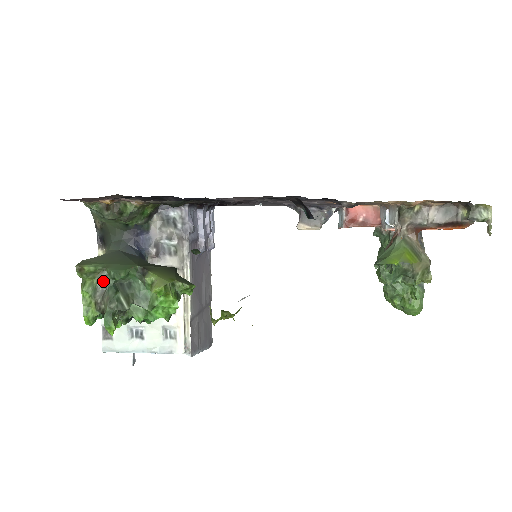
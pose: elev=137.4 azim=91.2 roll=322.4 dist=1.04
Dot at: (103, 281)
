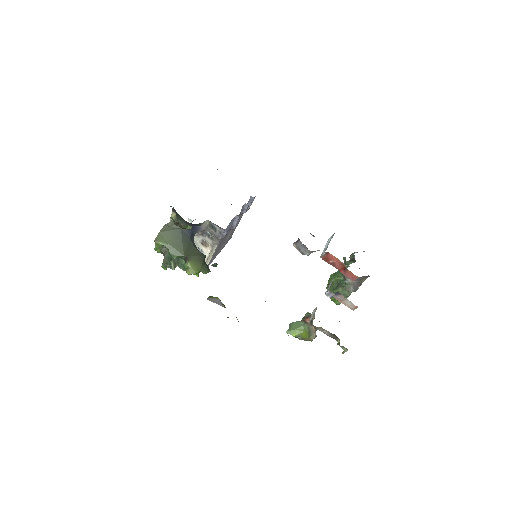
Dot at: occluded
